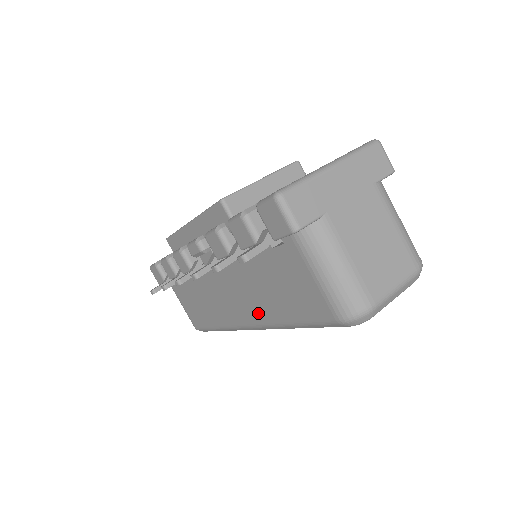
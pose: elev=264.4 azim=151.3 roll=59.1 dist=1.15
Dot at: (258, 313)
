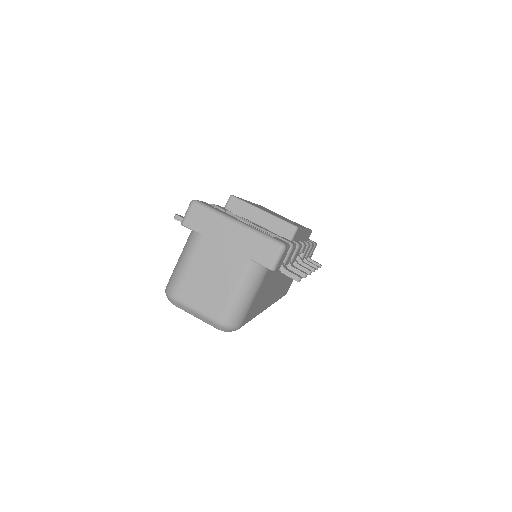
Dot at: occluded
